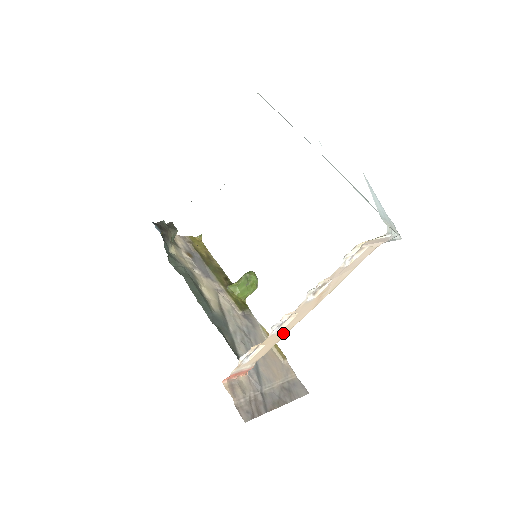
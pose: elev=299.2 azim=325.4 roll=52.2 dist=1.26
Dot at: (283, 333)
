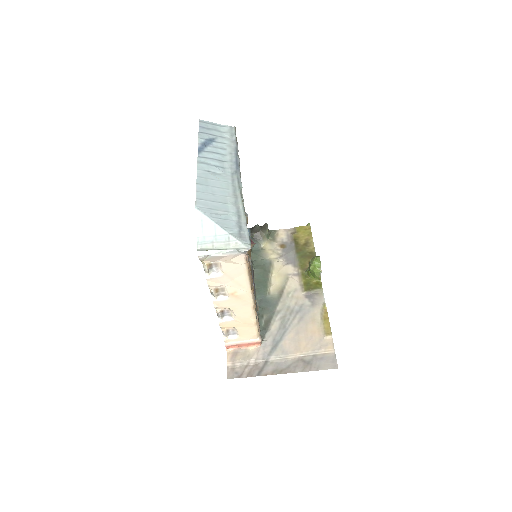
Dot at: (246, 320)
